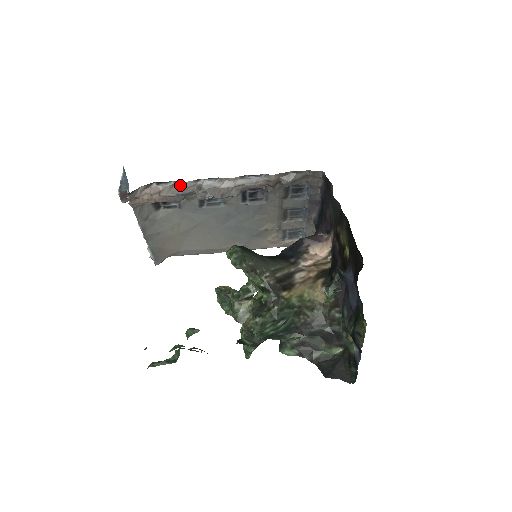
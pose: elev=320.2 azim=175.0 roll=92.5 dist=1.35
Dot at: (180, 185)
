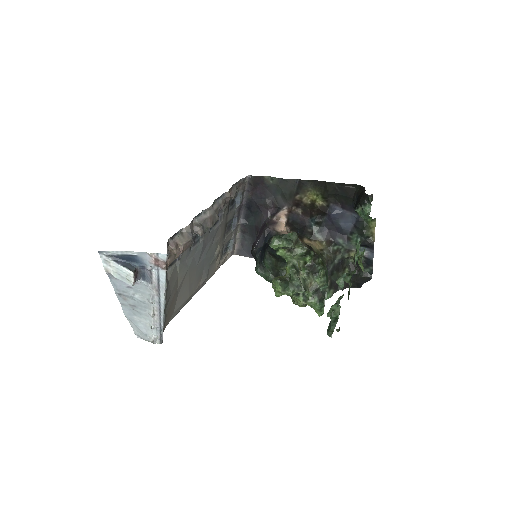
Dot at: (187, 229)
